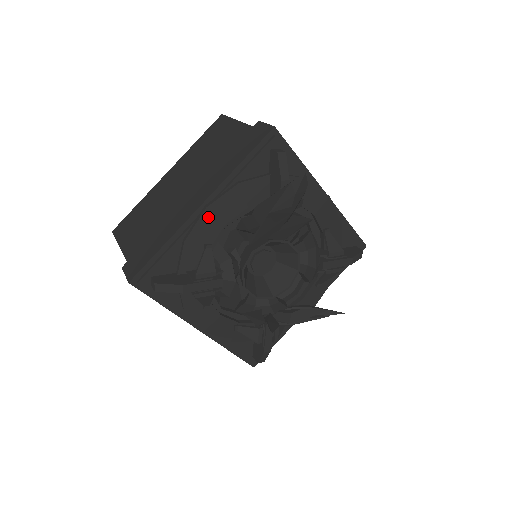
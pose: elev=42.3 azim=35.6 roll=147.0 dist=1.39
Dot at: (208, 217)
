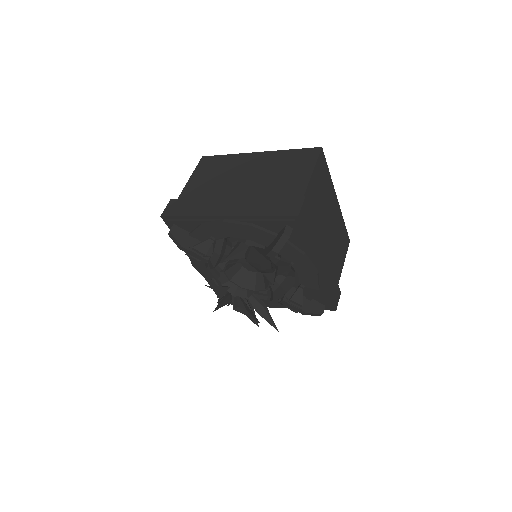
Dot at: (221, 226)
